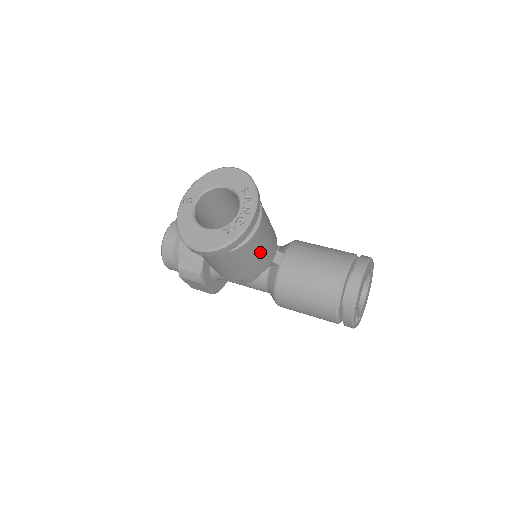
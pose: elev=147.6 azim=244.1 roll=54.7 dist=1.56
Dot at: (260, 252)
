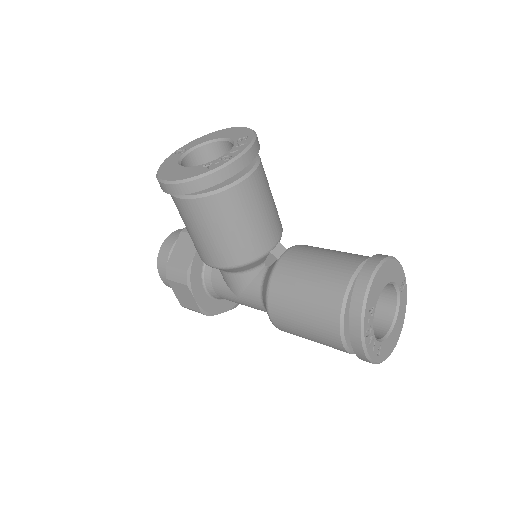
Dot at: (250, 220)
